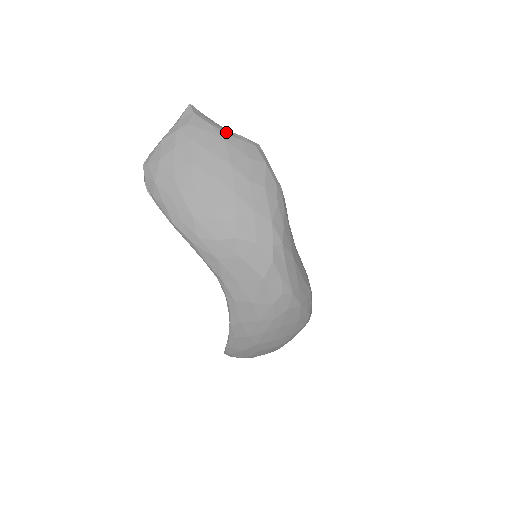
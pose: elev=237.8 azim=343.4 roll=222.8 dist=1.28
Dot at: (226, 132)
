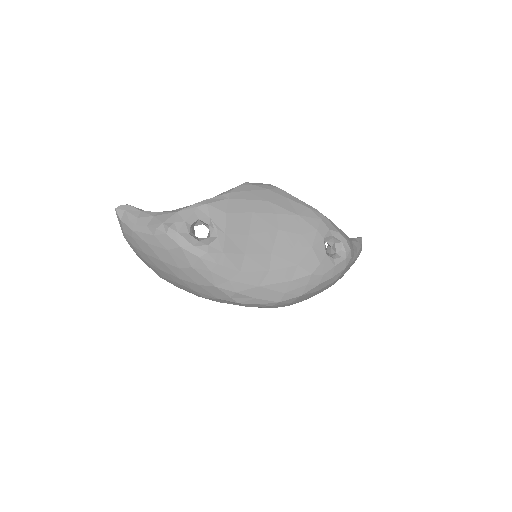
Dot at: (143, 233)
